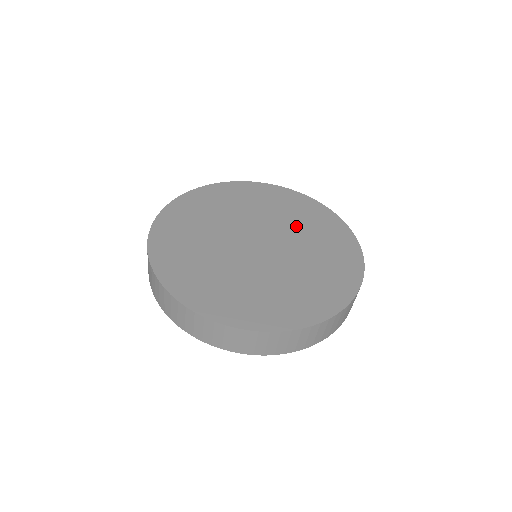
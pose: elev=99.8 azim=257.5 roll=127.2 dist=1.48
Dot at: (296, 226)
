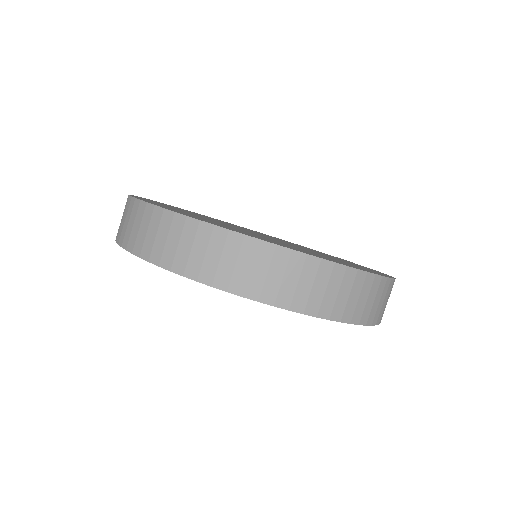
Dot at: (303, 247)
